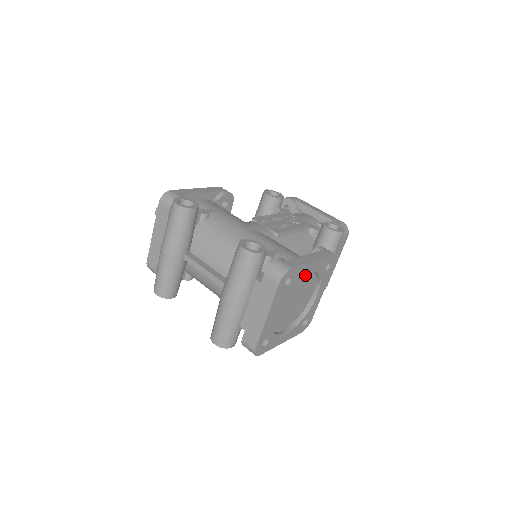
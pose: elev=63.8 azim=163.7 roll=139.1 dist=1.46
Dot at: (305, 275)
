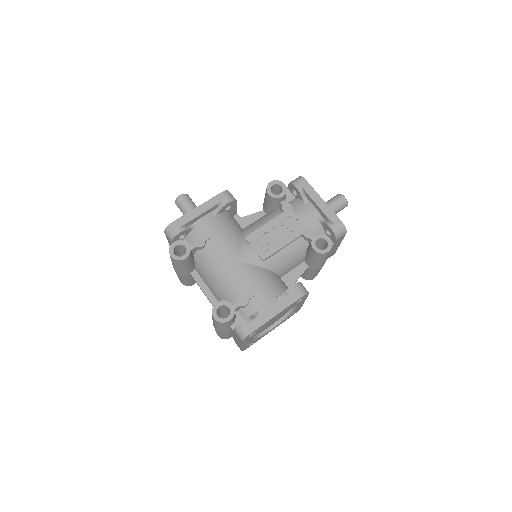
Dot at: occluded
